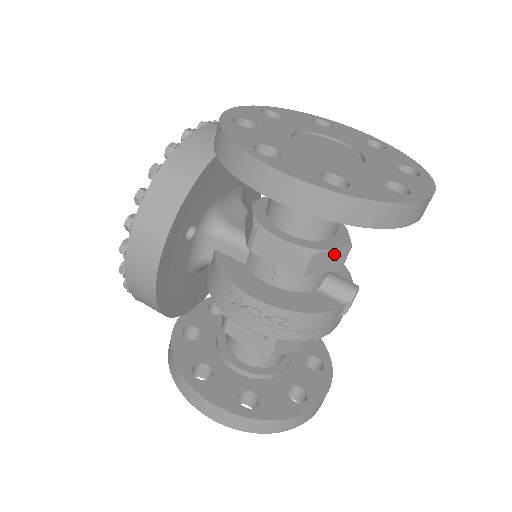
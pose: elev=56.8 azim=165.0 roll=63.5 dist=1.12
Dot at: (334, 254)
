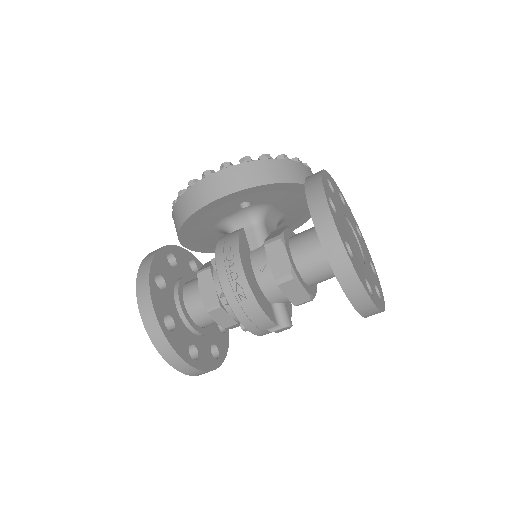
Dot at: (302, 292)
